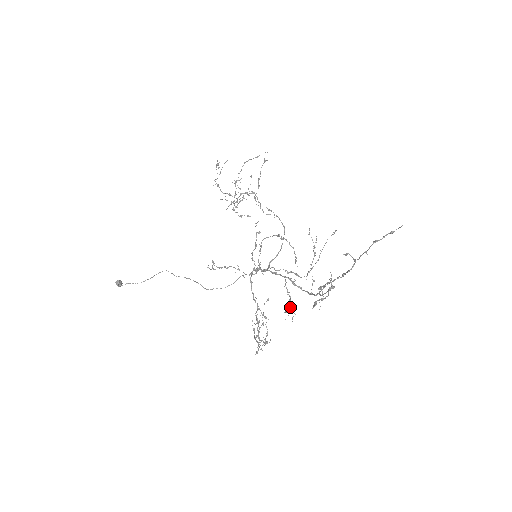
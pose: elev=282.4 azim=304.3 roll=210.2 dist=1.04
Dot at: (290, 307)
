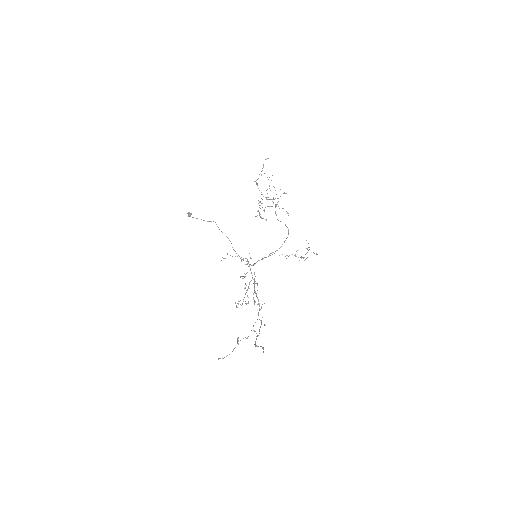
Dot at: occluded
